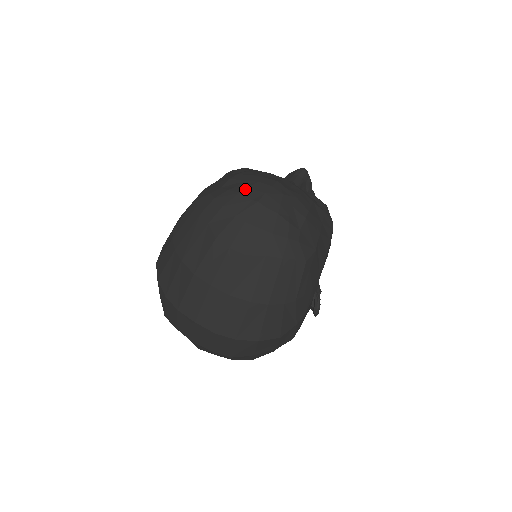
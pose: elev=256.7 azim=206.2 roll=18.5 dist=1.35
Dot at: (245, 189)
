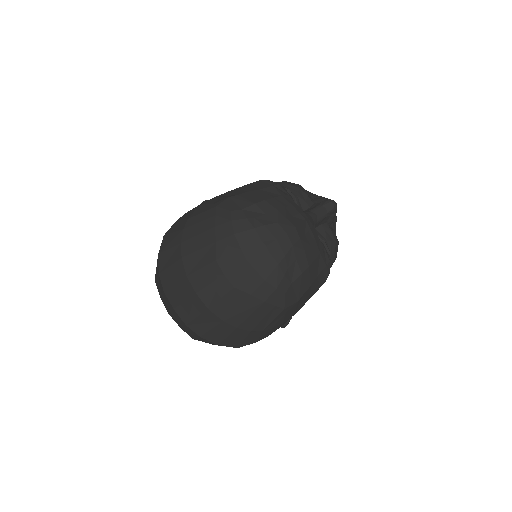
Dot at: (261, 226)
